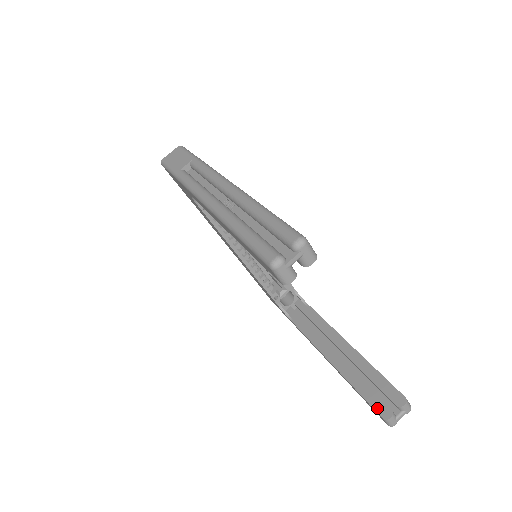
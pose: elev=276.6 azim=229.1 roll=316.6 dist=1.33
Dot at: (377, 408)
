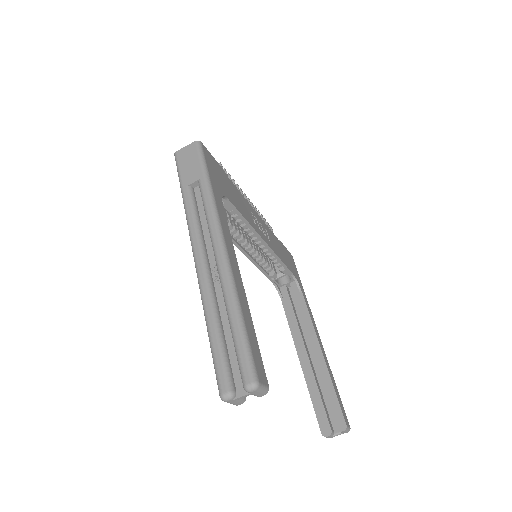
Dot at: (321, 423)
